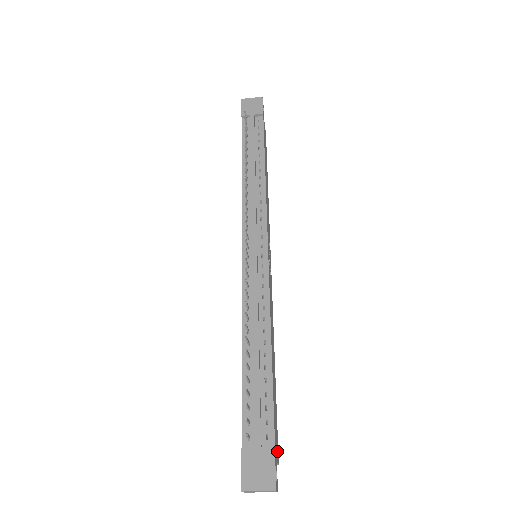
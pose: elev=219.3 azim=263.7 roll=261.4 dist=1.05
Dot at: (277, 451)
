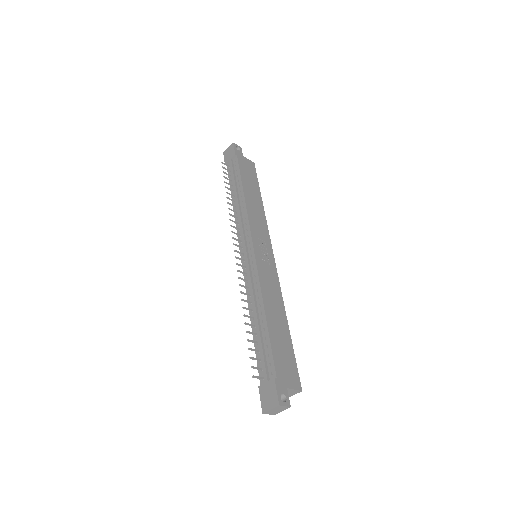
Dot at: (293, 382)
